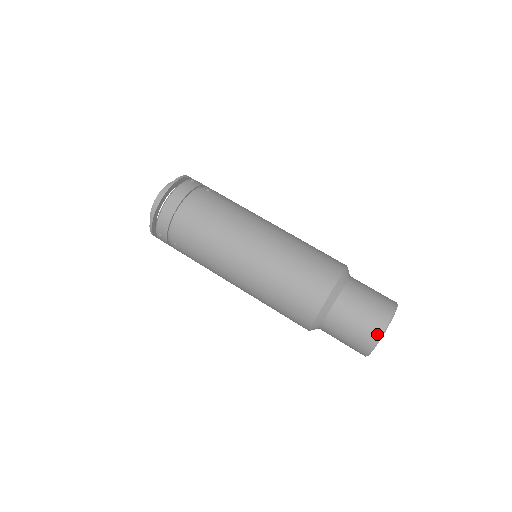
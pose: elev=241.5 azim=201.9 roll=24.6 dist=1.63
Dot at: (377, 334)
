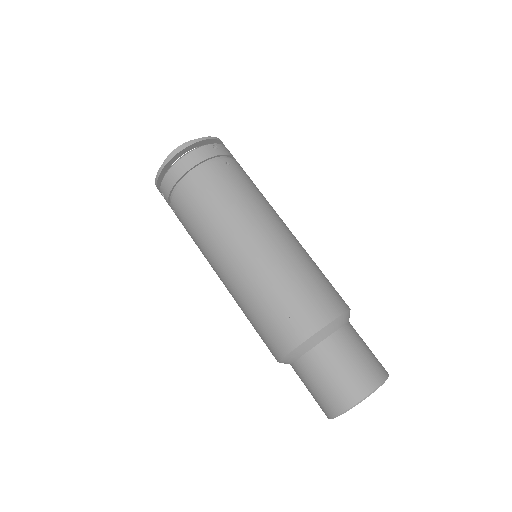
Dot at: (343, 405)
